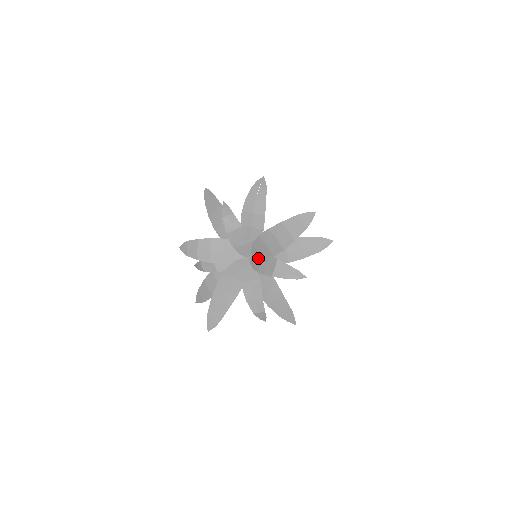
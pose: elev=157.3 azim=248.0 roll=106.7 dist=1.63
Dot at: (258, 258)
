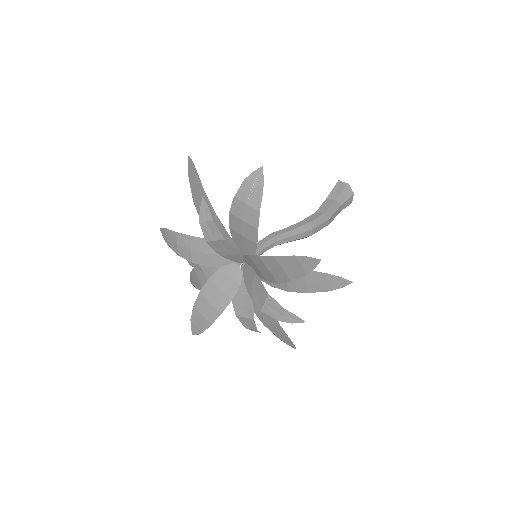
Dot at: (250, 275)
